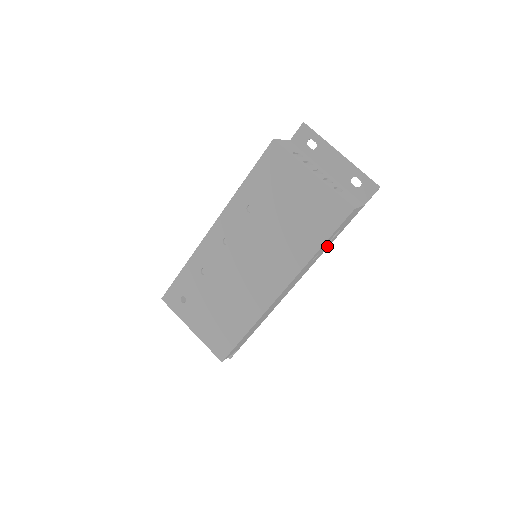
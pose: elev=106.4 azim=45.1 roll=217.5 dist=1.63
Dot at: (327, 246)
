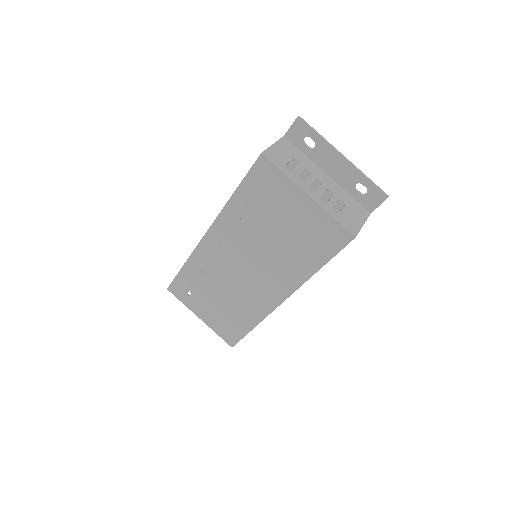
Dot at: occluded
